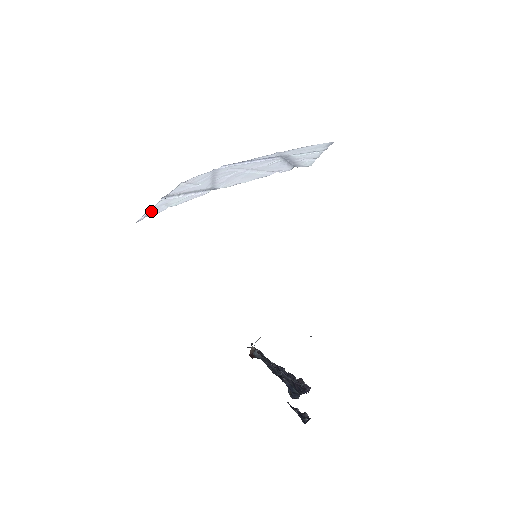
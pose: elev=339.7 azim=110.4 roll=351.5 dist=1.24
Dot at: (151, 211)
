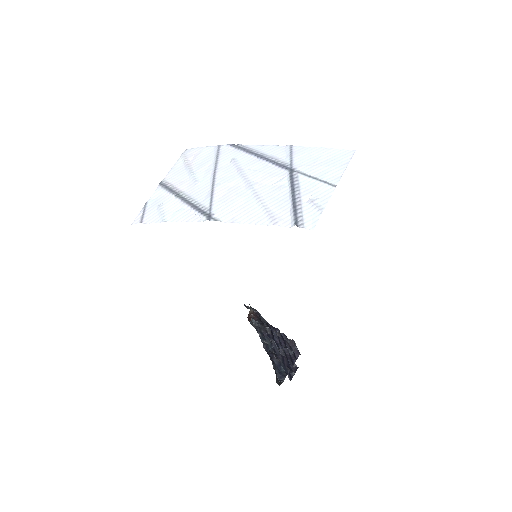
Dot at: (147, 210)
